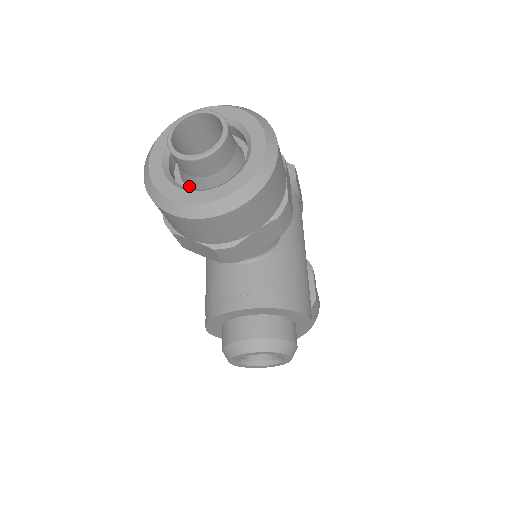
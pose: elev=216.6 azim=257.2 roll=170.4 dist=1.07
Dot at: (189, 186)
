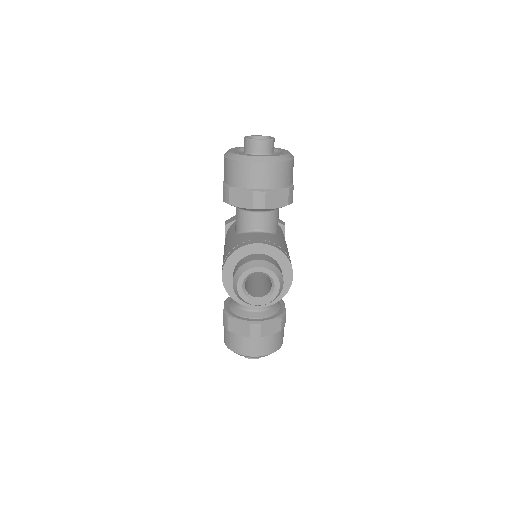
Dot at: occluded
